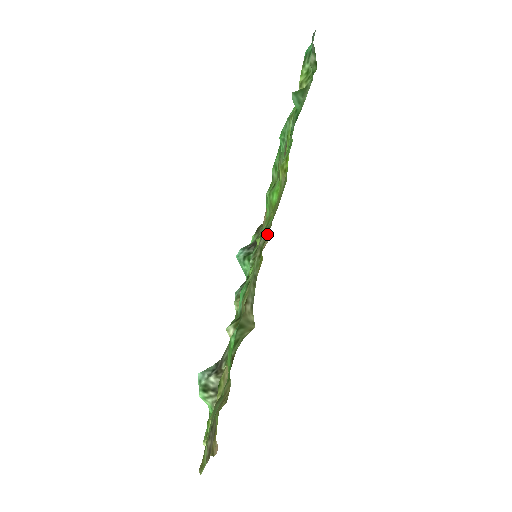
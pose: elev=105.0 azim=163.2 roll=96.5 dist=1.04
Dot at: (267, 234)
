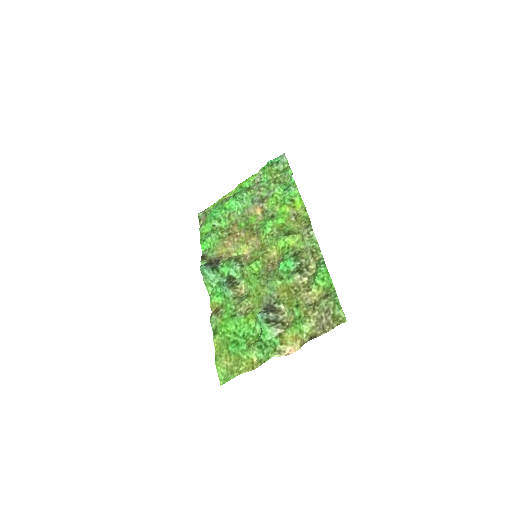
Dot at: (302, 231)
